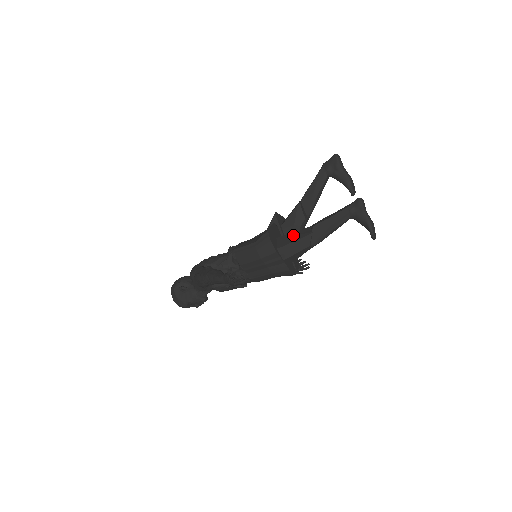
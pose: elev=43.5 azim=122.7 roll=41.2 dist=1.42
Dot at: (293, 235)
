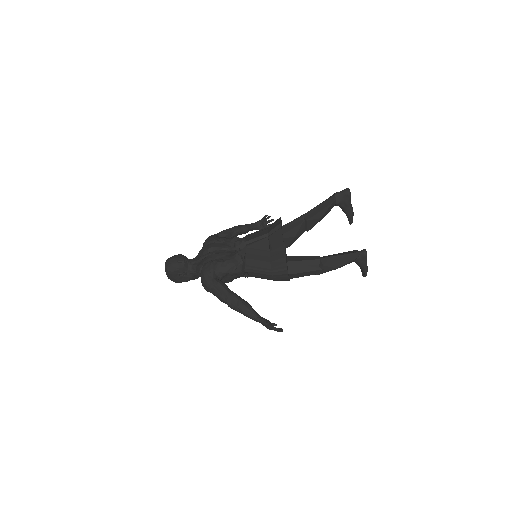
Dot at: (303, 265)
